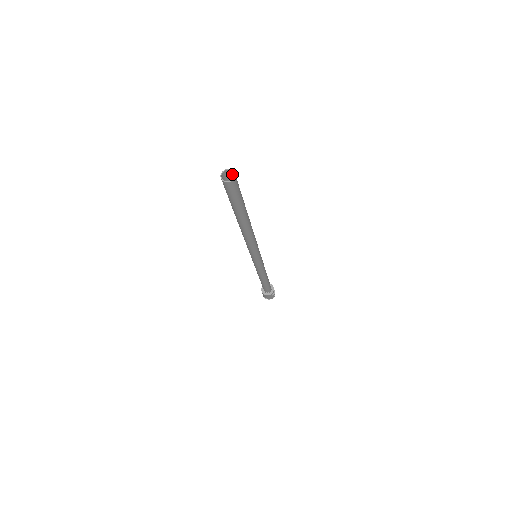
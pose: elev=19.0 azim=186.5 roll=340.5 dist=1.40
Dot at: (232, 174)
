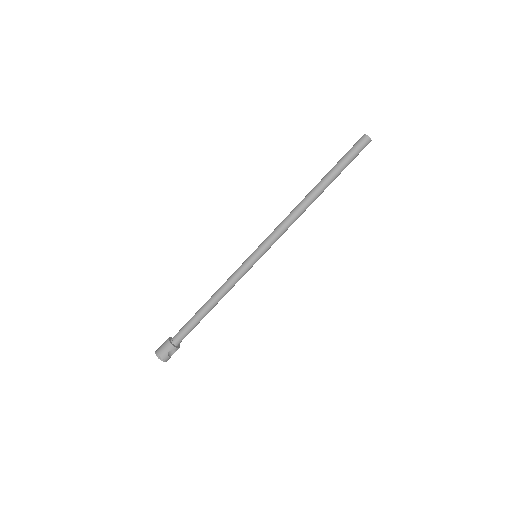
Dot at: (366, 144)
